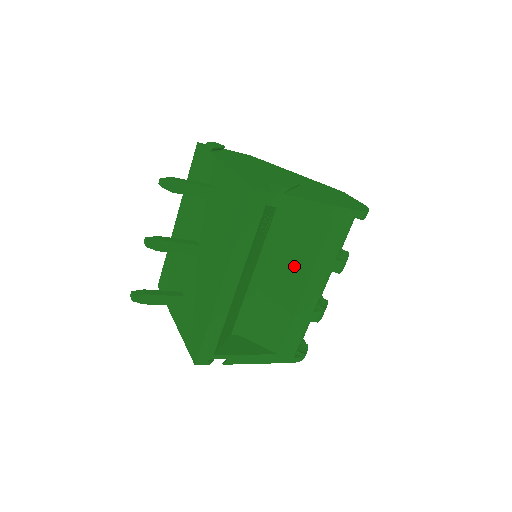
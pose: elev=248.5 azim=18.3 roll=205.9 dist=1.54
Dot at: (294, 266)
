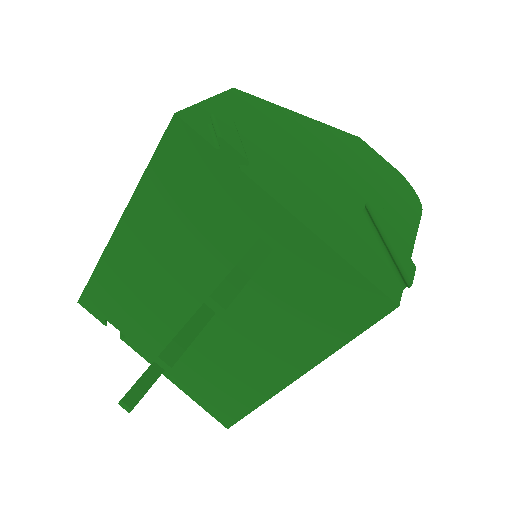
Dot at: occluded
